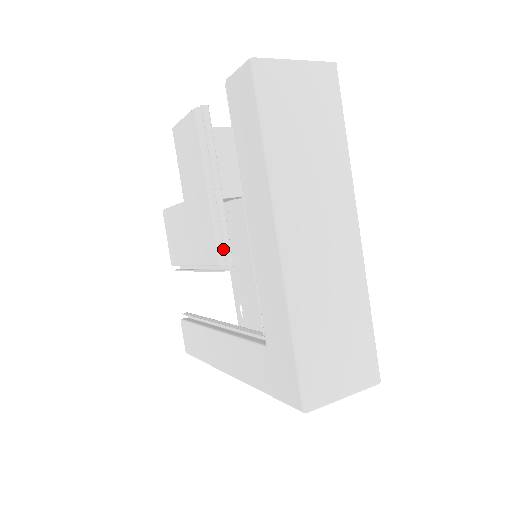
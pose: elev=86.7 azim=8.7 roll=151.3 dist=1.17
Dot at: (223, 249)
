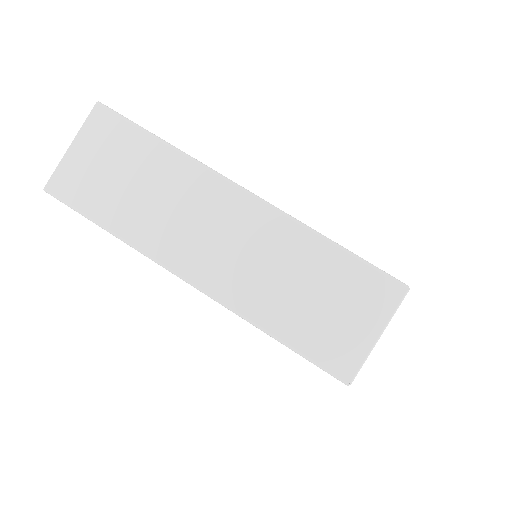
Dot at: occluded
